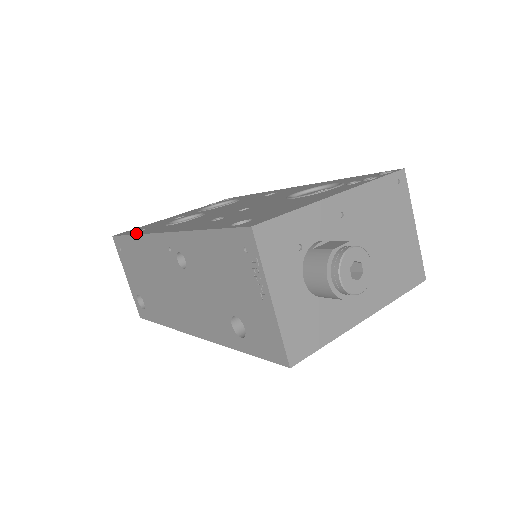
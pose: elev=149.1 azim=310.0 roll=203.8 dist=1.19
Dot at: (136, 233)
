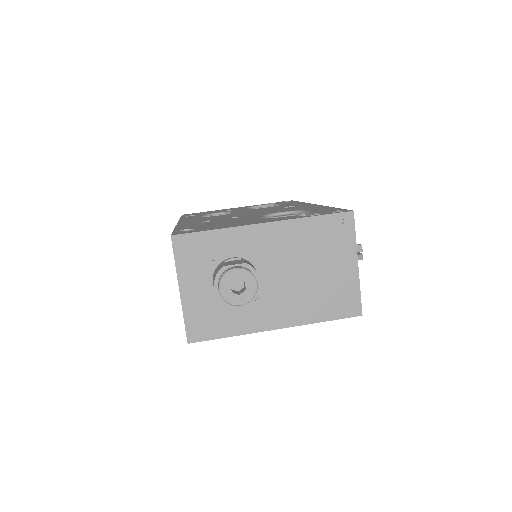
Dot at: (183, 217)
